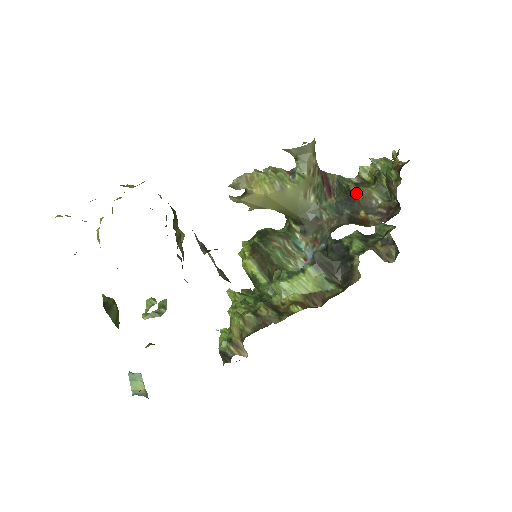
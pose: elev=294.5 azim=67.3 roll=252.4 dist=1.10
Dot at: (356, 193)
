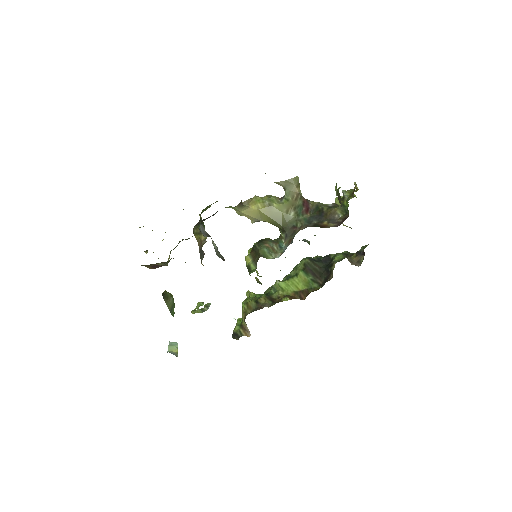
Dot at: (326, 212)
